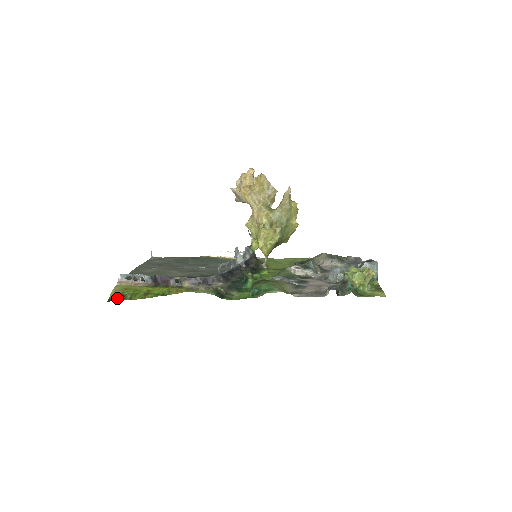
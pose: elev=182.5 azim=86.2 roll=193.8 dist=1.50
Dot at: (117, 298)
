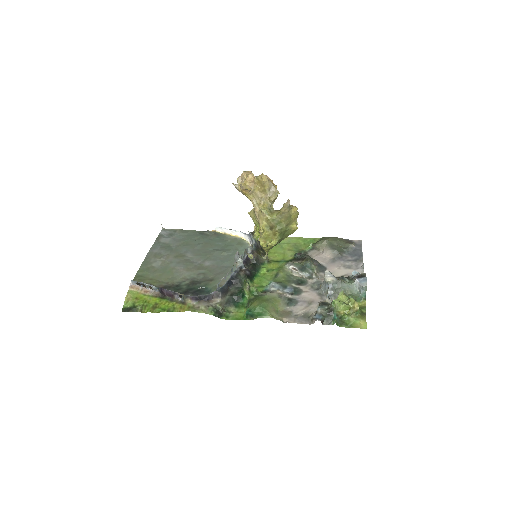
Dot at: (130, 309)
